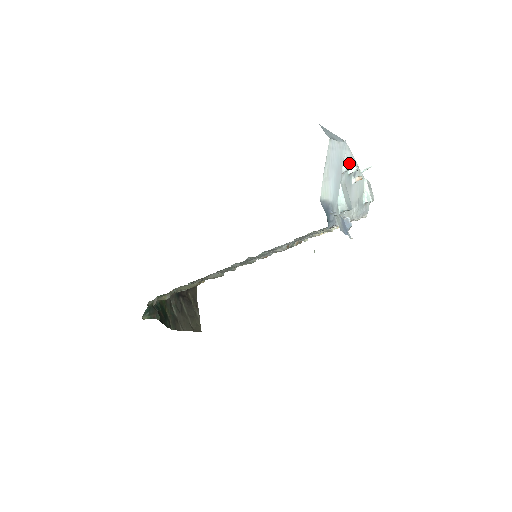
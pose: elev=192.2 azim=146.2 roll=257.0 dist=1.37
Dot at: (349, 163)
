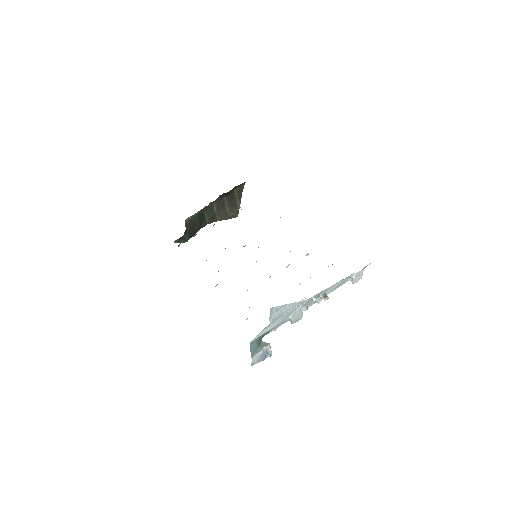
Dot at: (314, 296)
